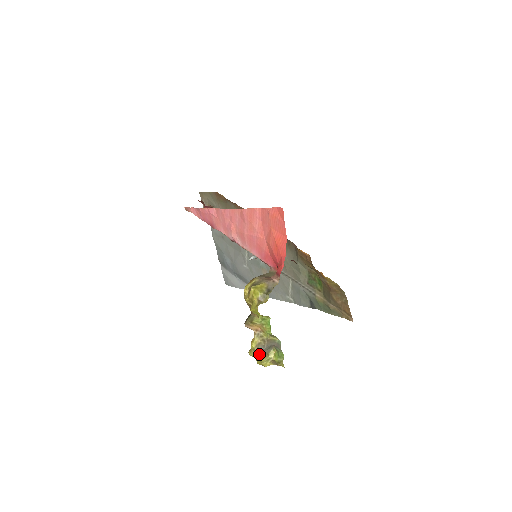
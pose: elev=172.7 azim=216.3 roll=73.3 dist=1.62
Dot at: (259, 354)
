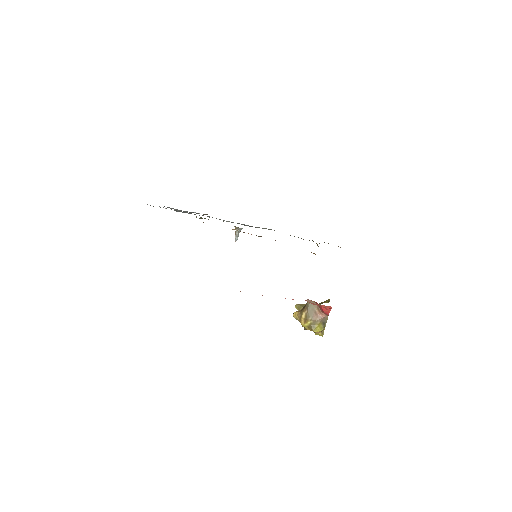
Dot at: occluded
